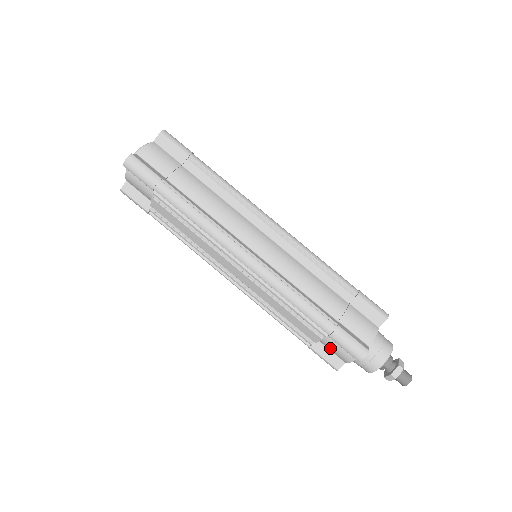
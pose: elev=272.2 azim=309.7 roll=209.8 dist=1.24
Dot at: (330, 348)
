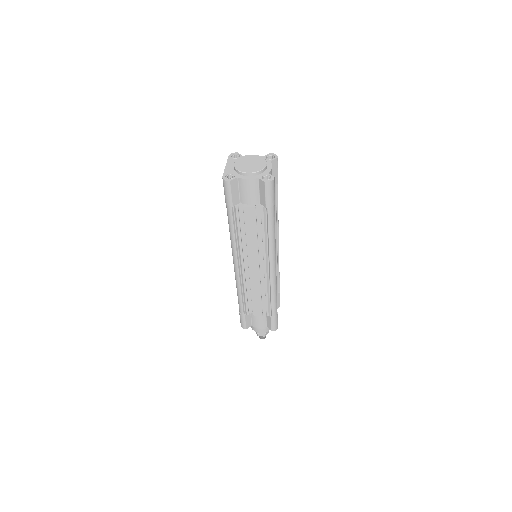
Dot at: (256, 319)
